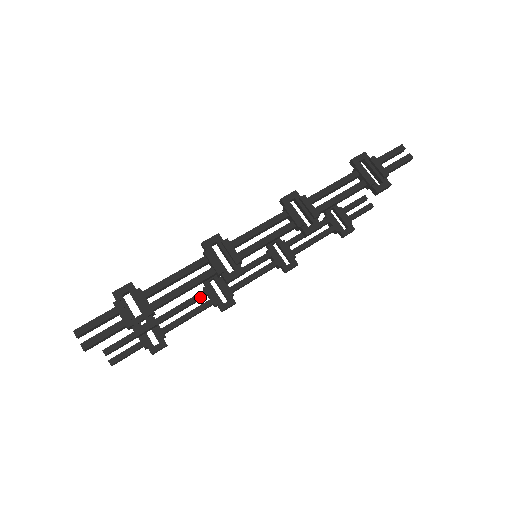
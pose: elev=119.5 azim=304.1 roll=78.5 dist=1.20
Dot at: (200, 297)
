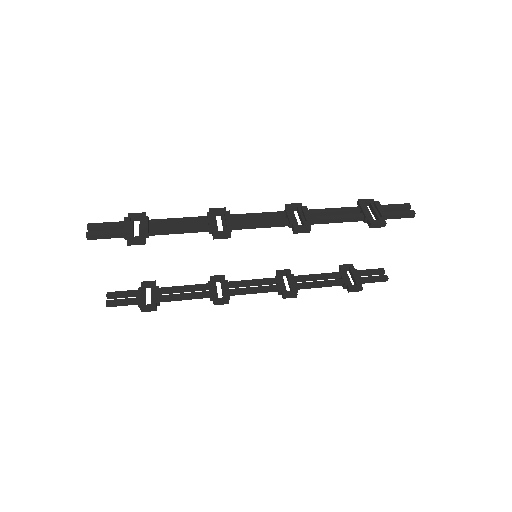
Dot at: (202, 287)
